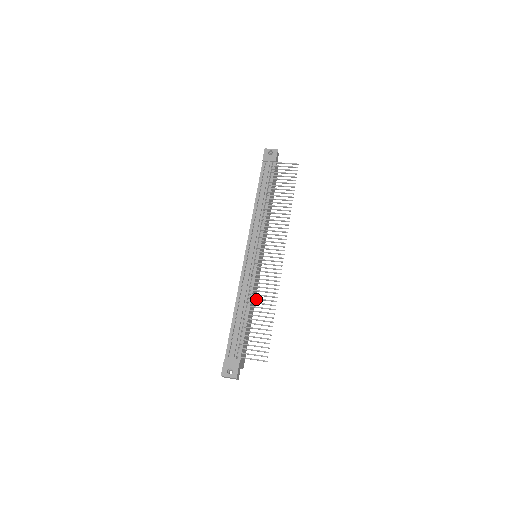
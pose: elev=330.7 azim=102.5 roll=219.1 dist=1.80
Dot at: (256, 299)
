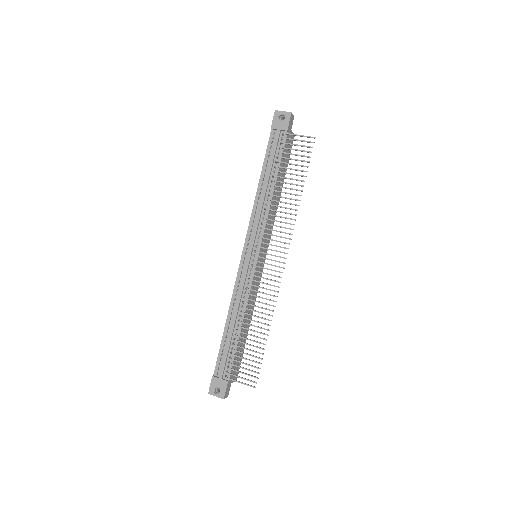
Dot at: occluded
